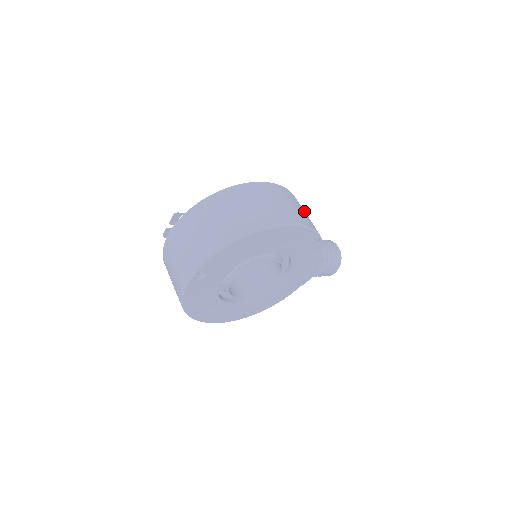
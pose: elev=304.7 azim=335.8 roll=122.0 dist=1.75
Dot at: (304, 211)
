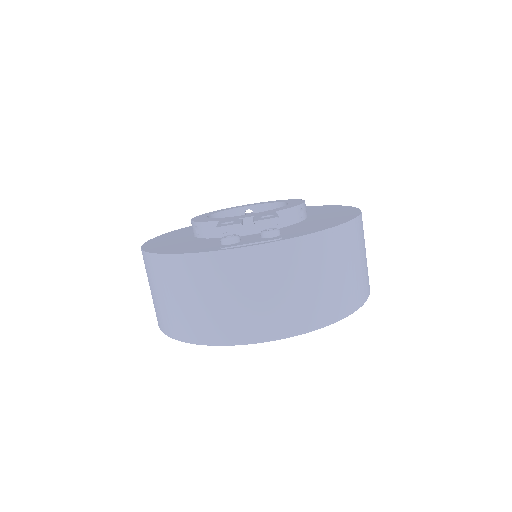
Dot at: occluded
